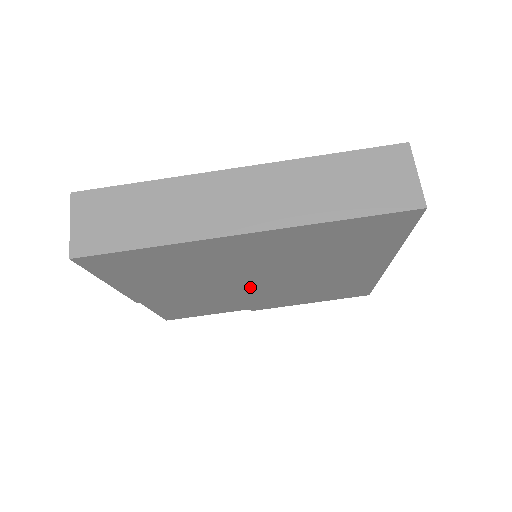
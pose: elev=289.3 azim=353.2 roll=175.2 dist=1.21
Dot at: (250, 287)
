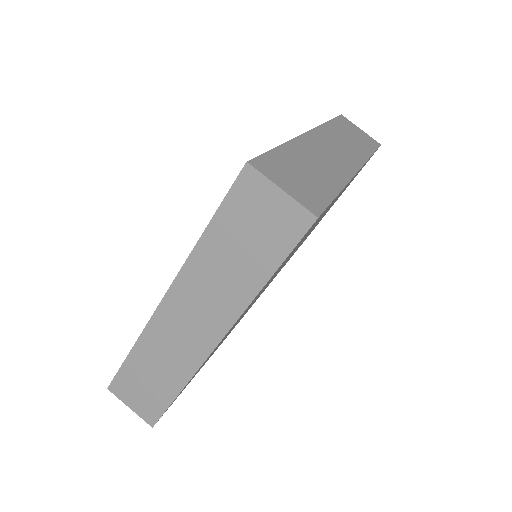
Dot at: (277, 273)
